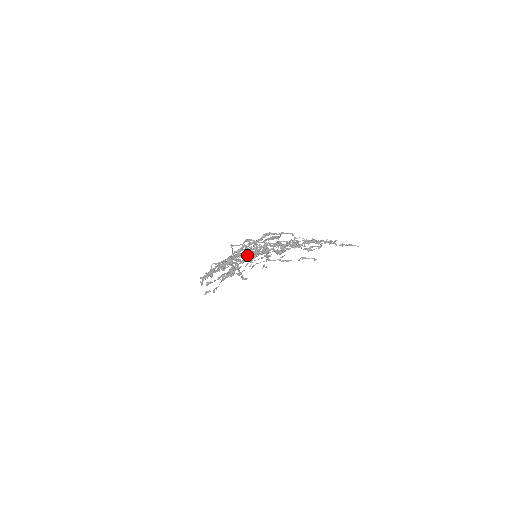
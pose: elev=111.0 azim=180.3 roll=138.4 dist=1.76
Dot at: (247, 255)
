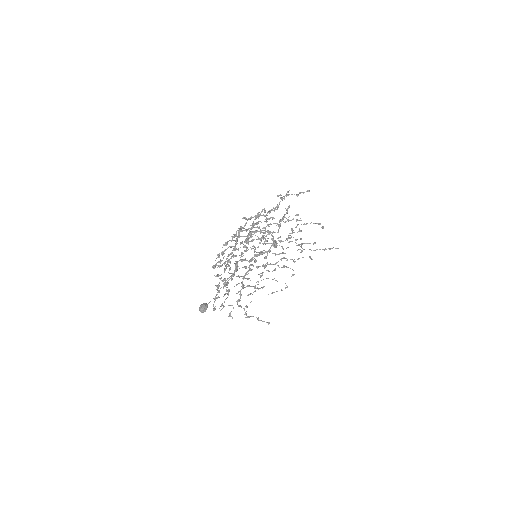
Dot at: (271, 224)
